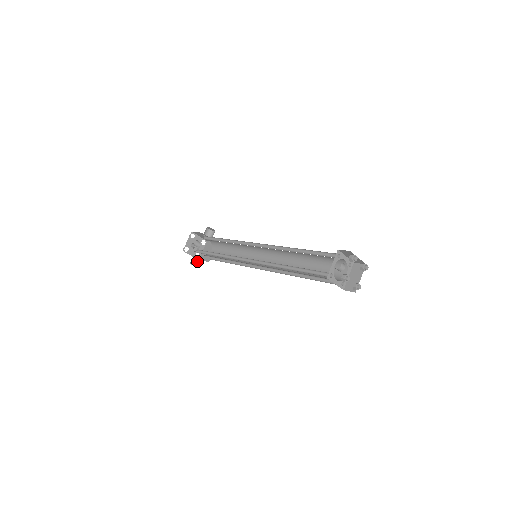
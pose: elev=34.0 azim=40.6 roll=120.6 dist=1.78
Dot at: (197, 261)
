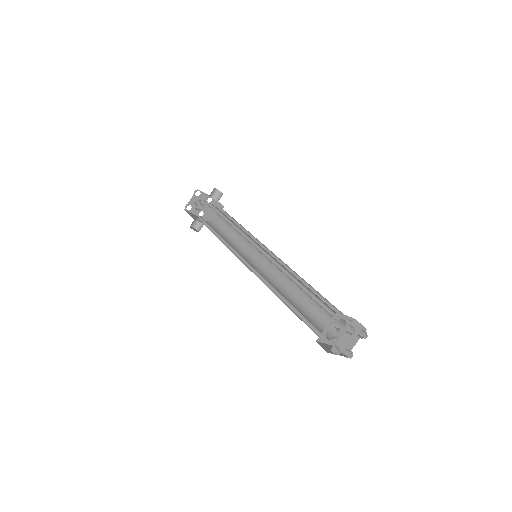
Dot at: (199, 223)
